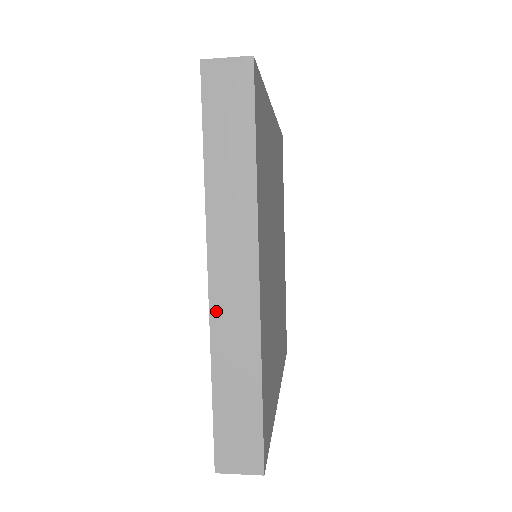
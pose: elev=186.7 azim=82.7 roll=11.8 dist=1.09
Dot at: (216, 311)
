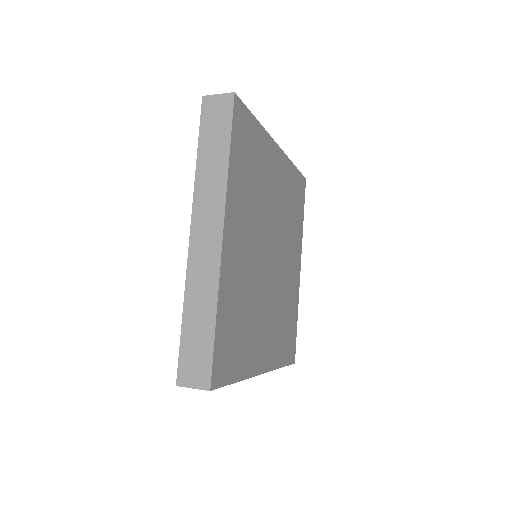
Dot at: (192, 261)
